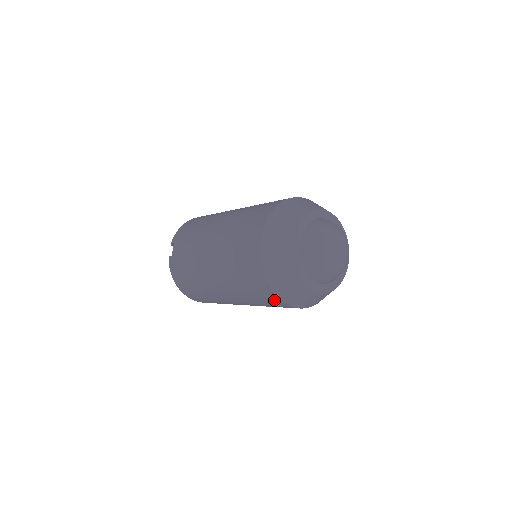
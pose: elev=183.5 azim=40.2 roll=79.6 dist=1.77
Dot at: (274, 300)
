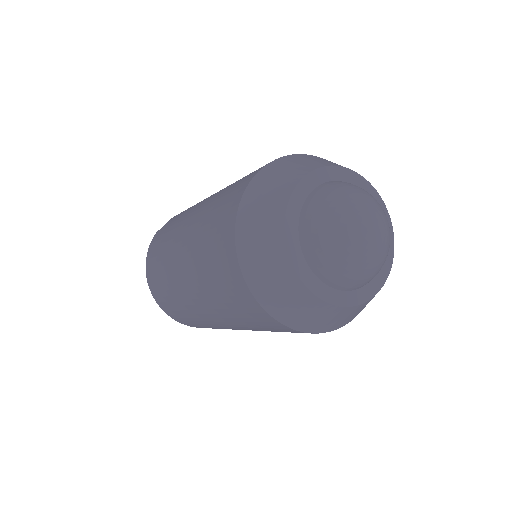
Dot at: (235, 277)
